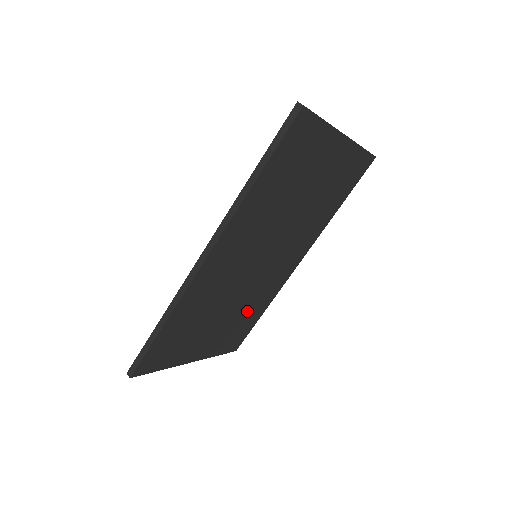
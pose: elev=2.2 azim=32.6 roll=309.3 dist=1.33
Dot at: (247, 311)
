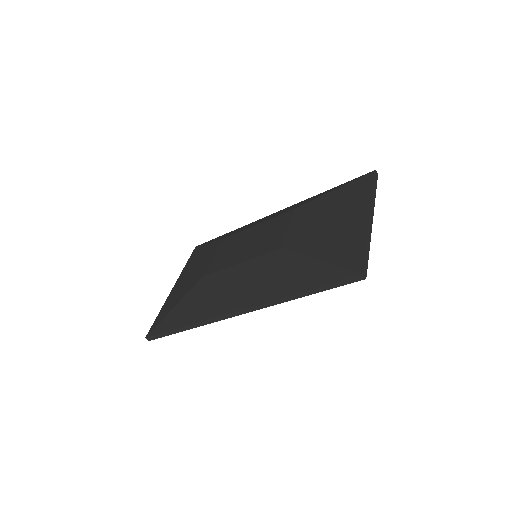
Dot at: occluded
